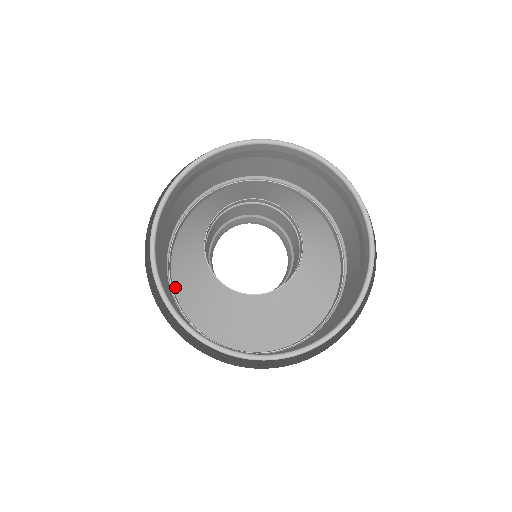
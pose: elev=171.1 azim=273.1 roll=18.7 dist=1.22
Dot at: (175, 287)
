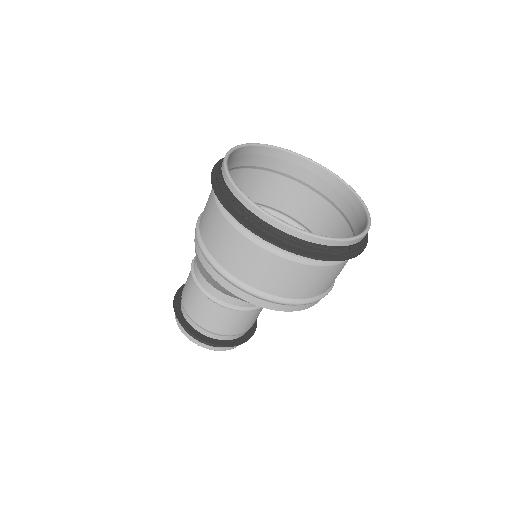
Dot at: (214, 279)
